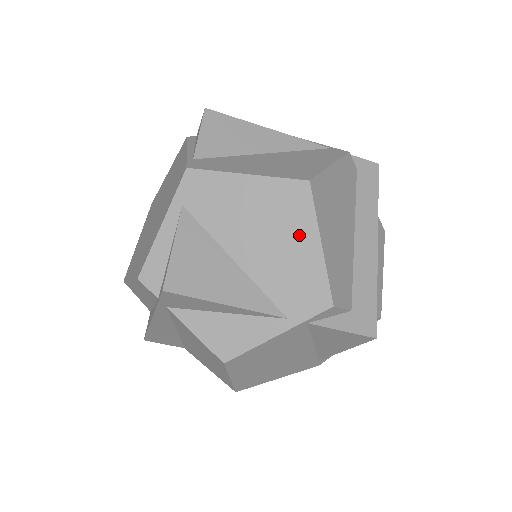
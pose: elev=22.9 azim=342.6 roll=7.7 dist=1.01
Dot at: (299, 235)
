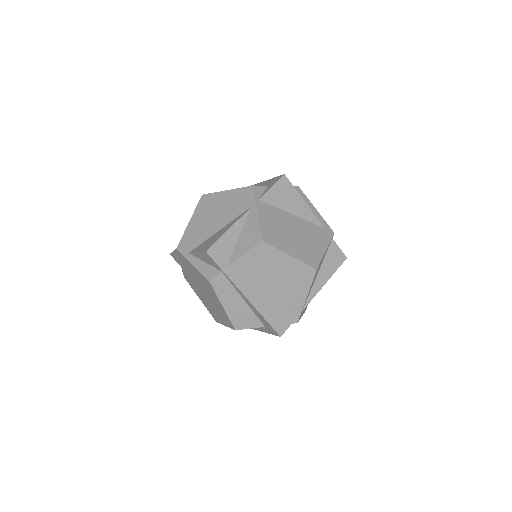
Dot at: (220, 200)
